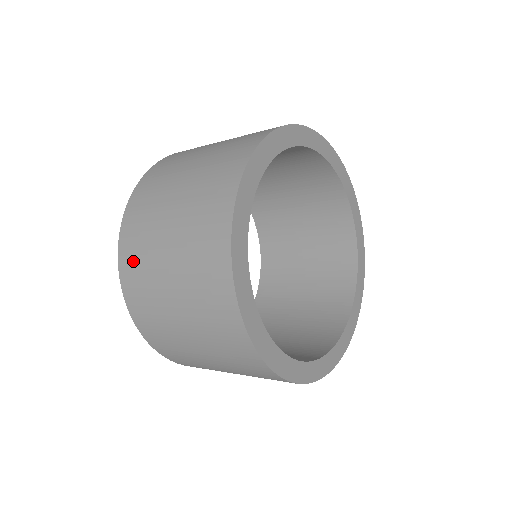
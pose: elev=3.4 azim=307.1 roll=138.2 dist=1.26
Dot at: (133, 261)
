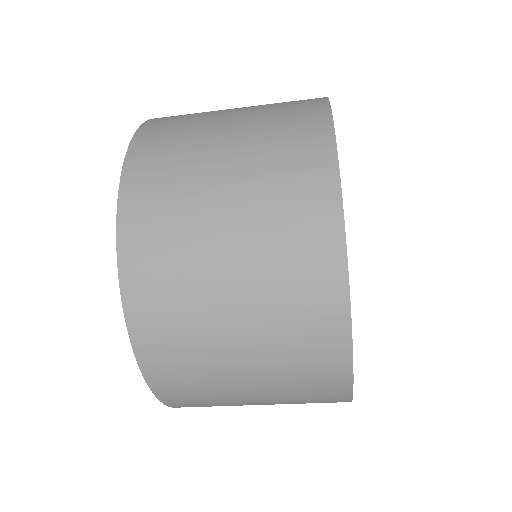
Dot at: occluded
